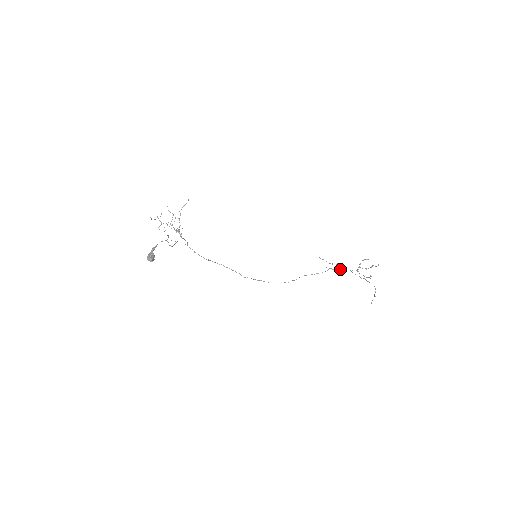
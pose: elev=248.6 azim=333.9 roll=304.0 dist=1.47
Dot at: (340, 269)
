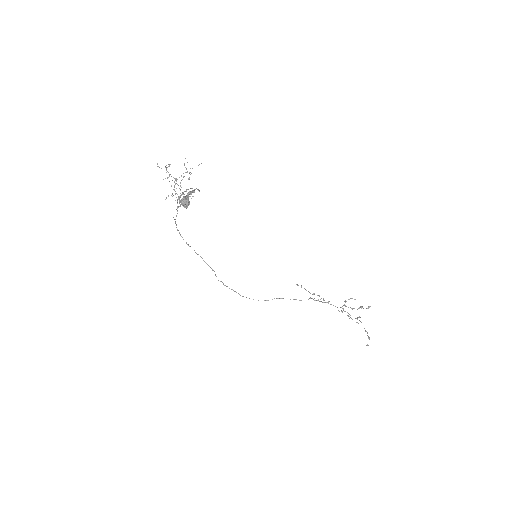
Dot at: (322, 302)
